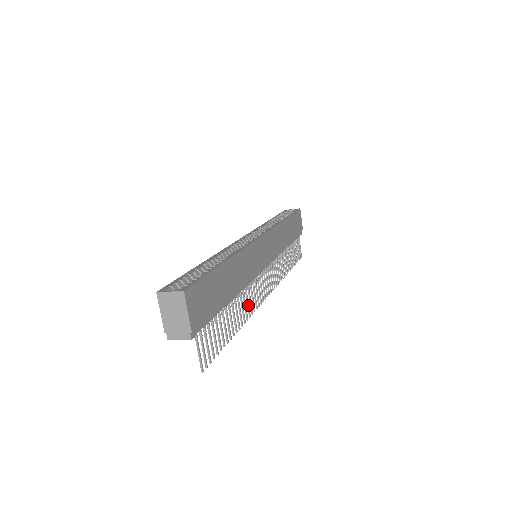
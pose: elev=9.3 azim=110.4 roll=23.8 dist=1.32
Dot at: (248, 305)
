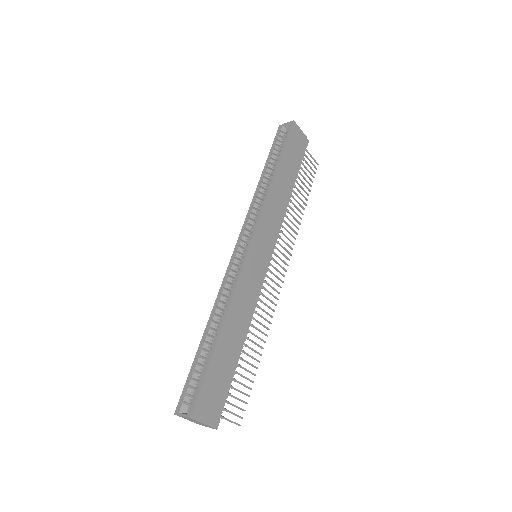
Dot at: (264, 319)
